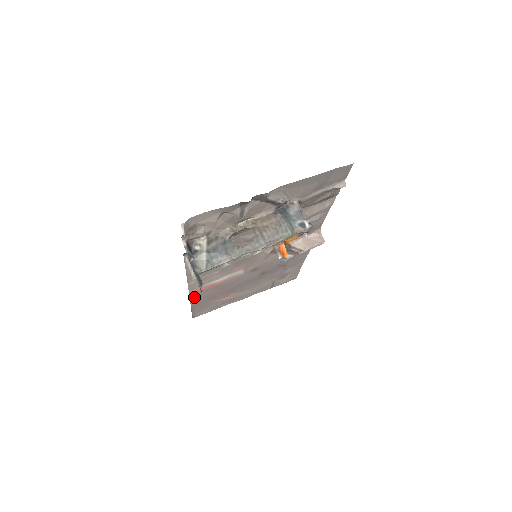
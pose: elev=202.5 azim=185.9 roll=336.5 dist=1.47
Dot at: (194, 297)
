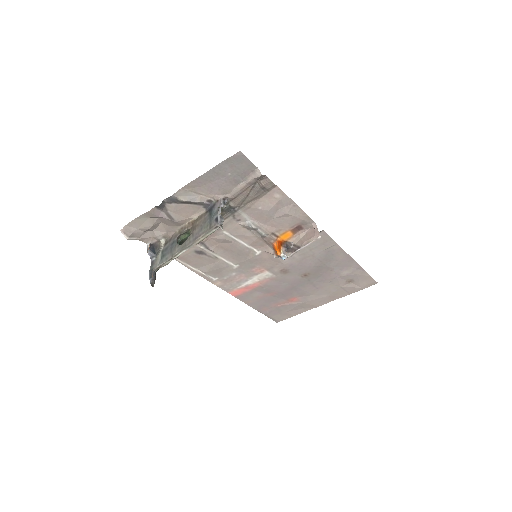
Dot at: (244, 299)
